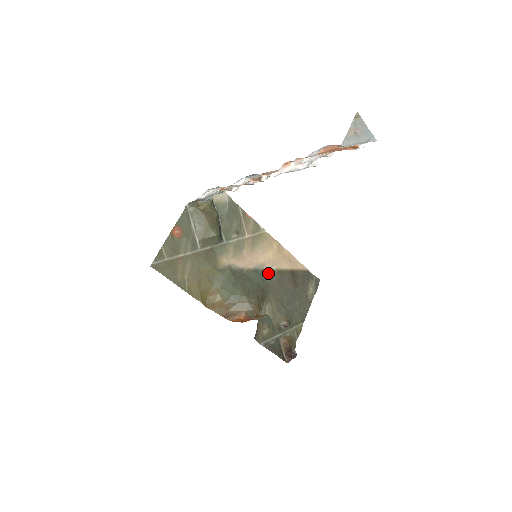
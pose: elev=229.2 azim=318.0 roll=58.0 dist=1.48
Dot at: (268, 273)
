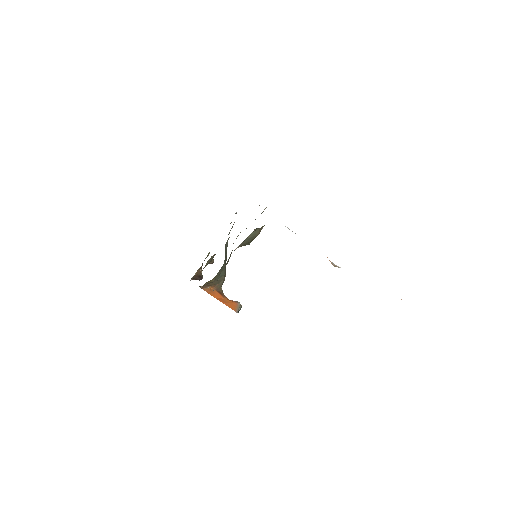
Dot at: occluded
